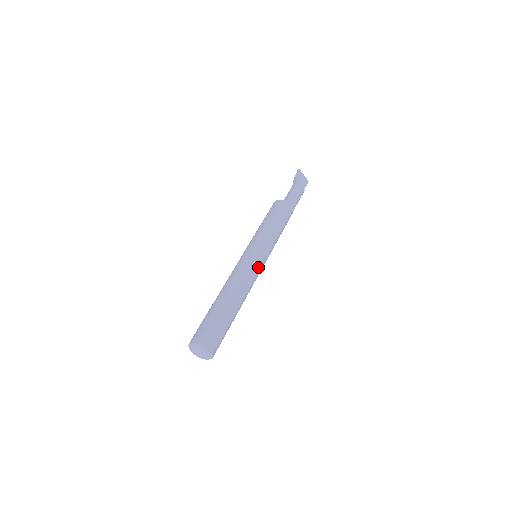
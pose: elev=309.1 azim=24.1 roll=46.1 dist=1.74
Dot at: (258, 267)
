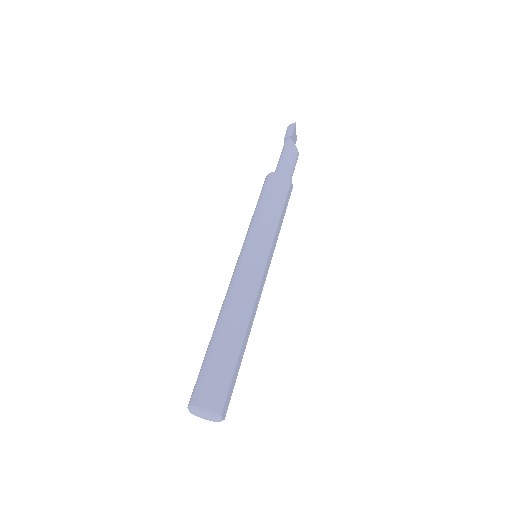
Dot at: (265, 279)
